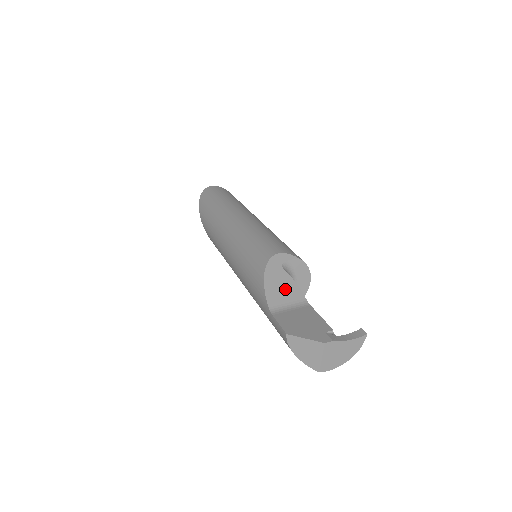
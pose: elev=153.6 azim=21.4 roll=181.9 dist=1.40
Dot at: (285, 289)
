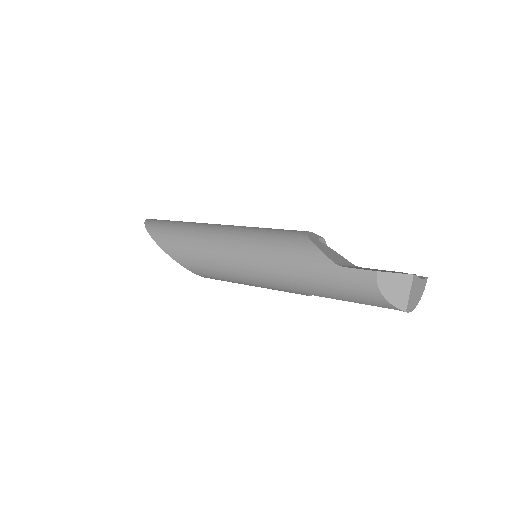
Dot at: (334, 254)
